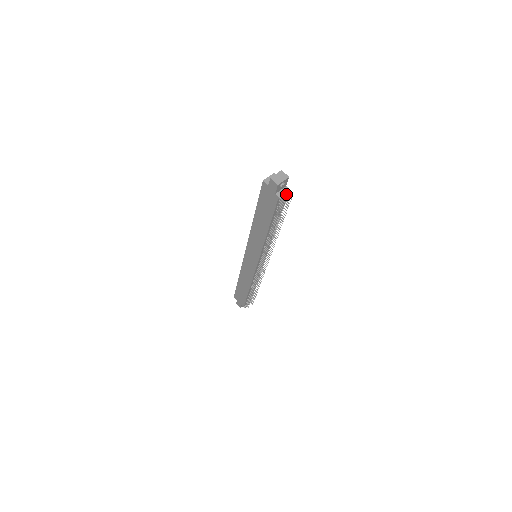
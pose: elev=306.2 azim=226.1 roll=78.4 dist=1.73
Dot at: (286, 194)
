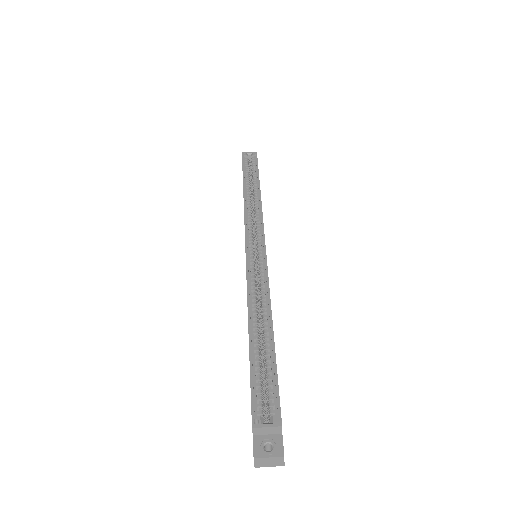
Dot at: occluded
